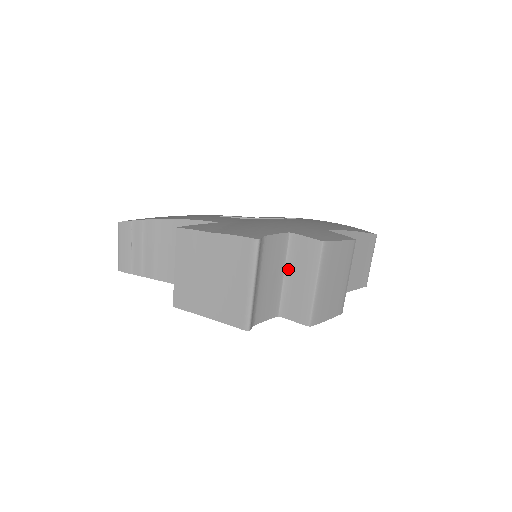
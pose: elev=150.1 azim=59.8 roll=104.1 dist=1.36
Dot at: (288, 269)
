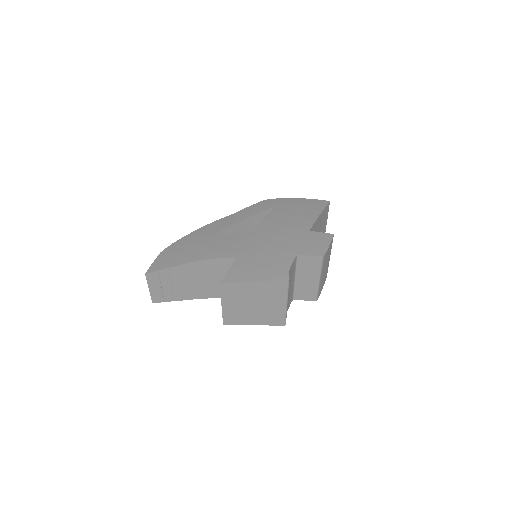
Dot at: (298, 275)
